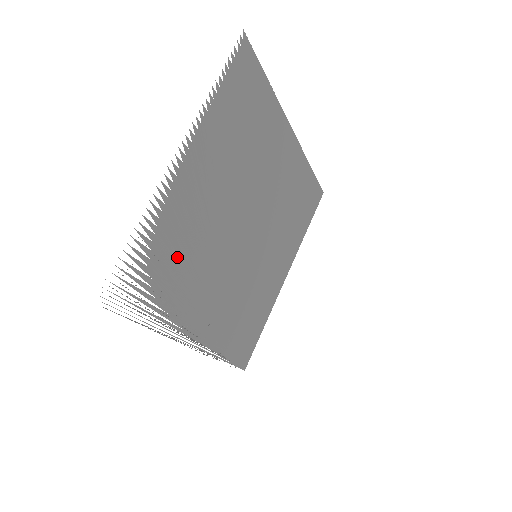
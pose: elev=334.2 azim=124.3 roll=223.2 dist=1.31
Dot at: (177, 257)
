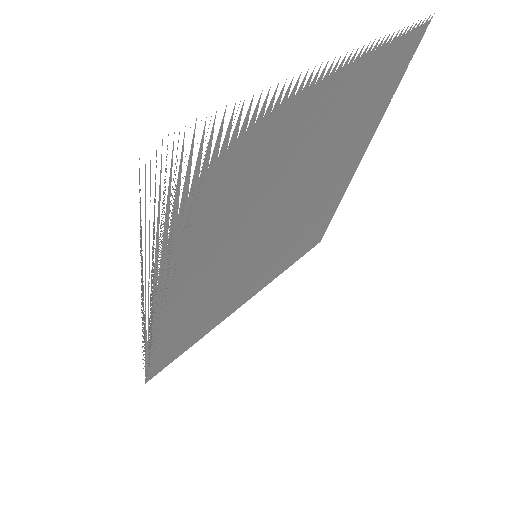
Dot at: occluded
